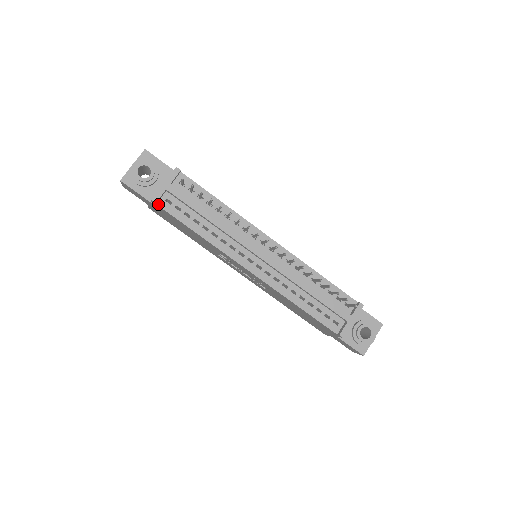
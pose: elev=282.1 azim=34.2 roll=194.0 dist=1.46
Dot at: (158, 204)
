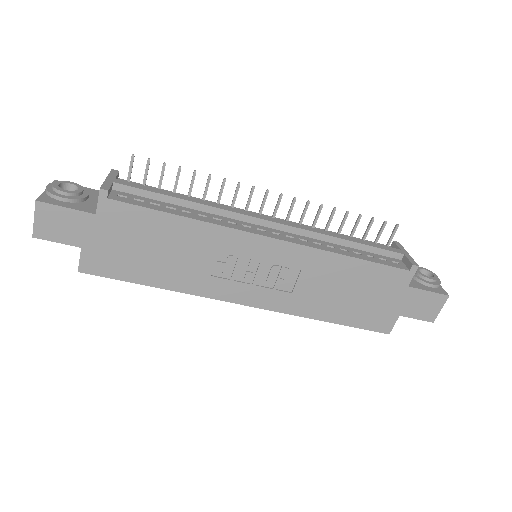
Dot at: (110, 198)
